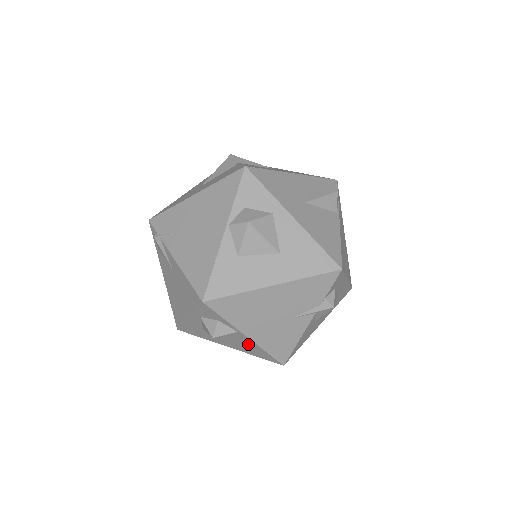
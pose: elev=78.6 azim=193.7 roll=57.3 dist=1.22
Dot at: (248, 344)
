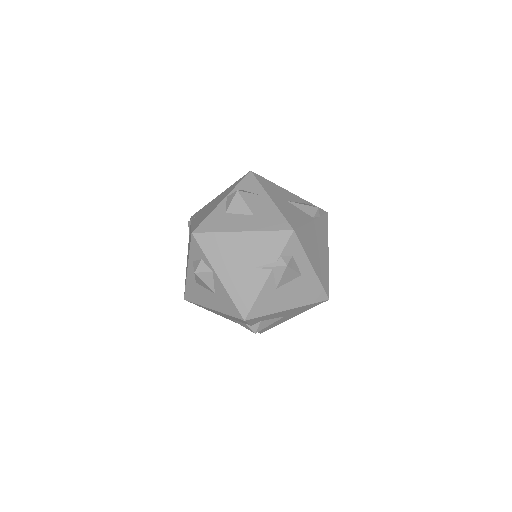
Dot at: (221, 292)
